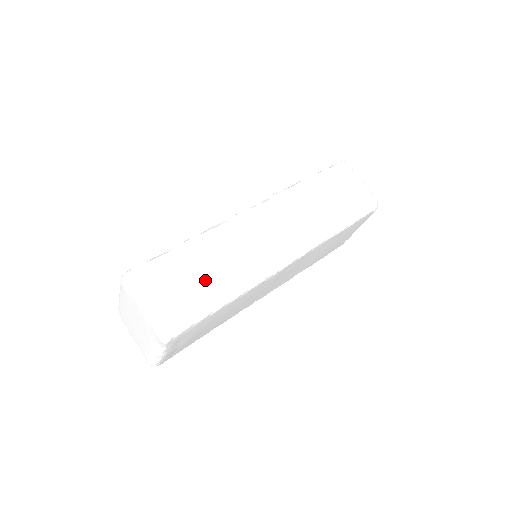
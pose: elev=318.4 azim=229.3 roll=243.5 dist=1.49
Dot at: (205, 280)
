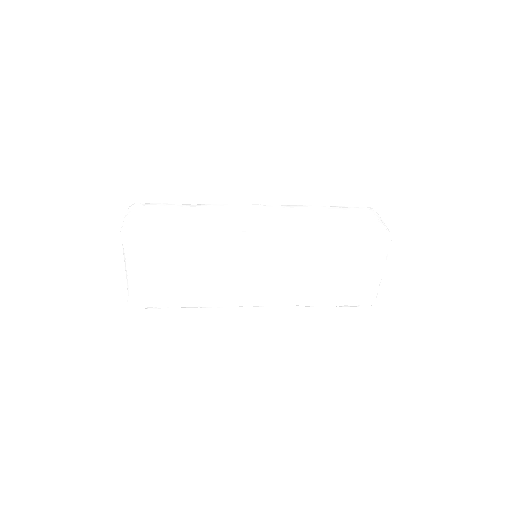
Dot at: (181, 220)
